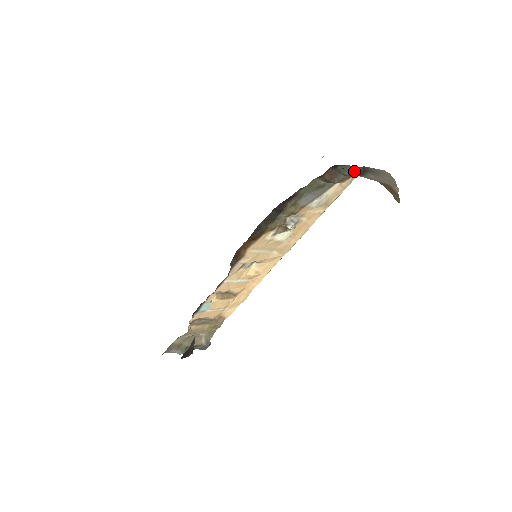
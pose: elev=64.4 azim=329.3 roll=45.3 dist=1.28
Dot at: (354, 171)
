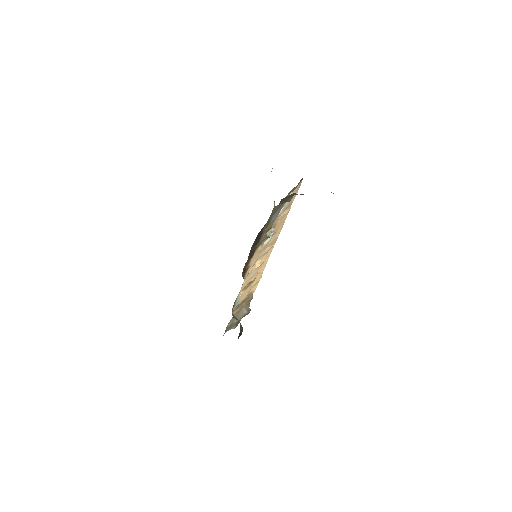
Dot at: occluded
